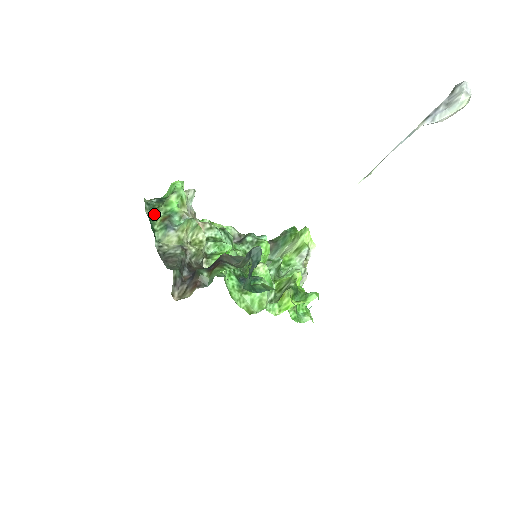
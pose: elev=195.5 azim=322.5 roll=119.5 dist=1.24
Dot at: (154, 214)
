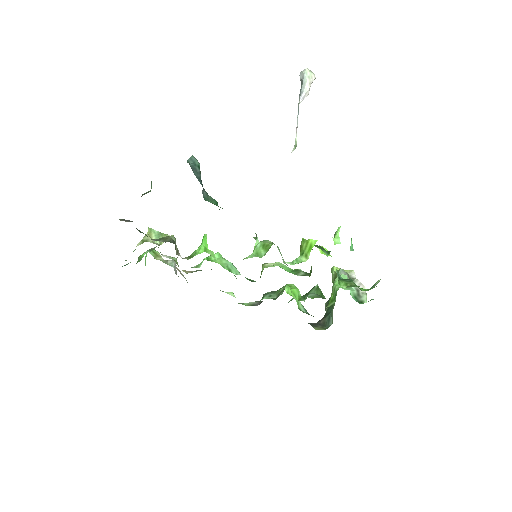
Dot at: (126, 264)
